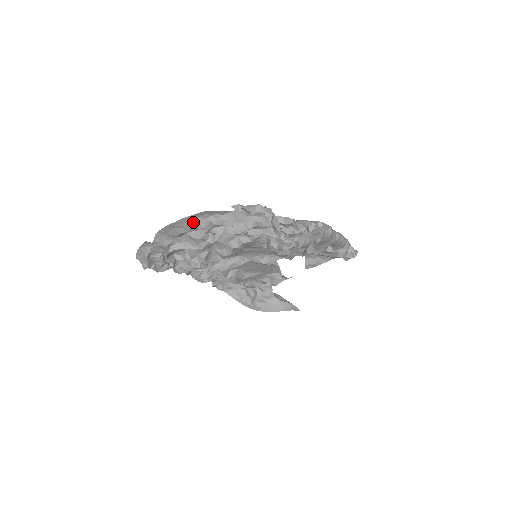
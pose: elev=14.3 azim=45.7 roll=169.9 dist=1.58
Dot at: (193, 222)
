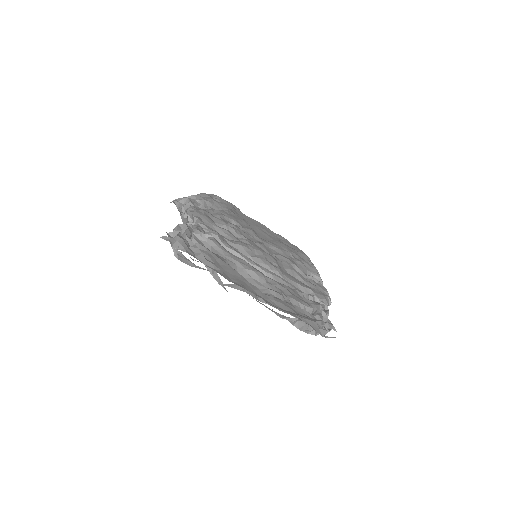
Dot at: (282, 315)
